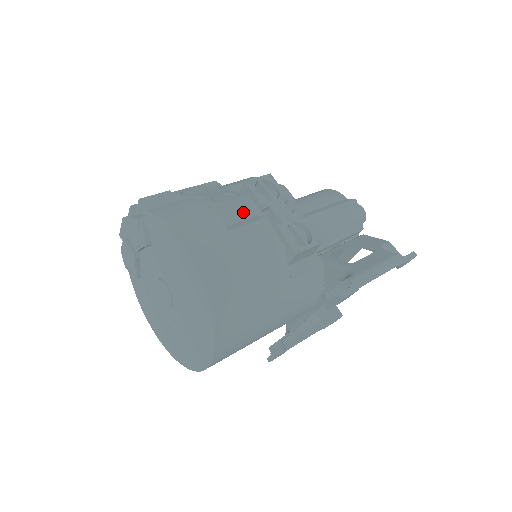
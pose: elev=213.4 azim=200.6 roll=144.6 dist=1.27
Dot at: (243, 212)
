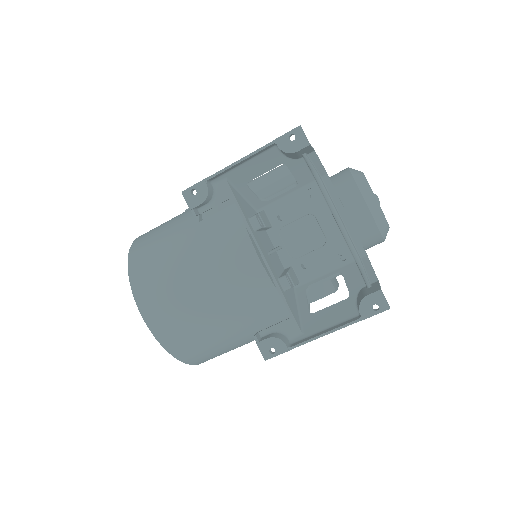
Dot at: occluded
